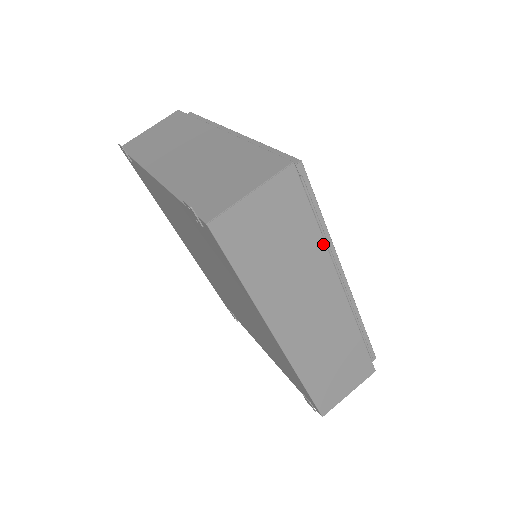
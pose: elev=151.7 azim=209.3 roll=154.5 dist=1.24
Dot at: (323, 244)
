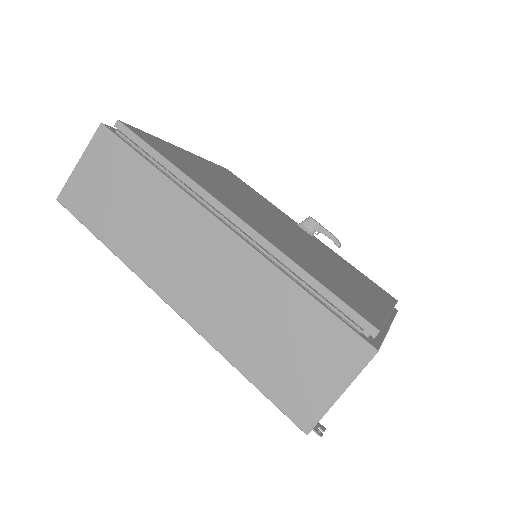
Dot at: (166, 180)
